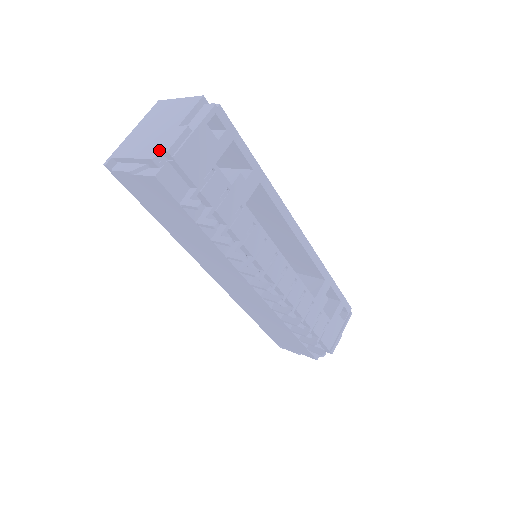
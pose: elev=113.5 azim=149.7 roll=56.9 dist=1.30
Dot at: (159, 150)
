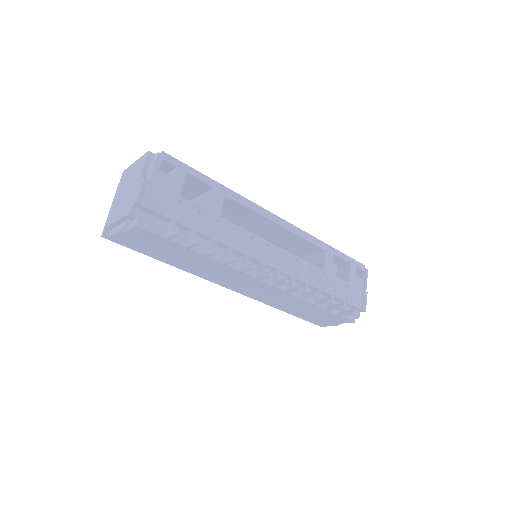
Dot at: (131, 205)
